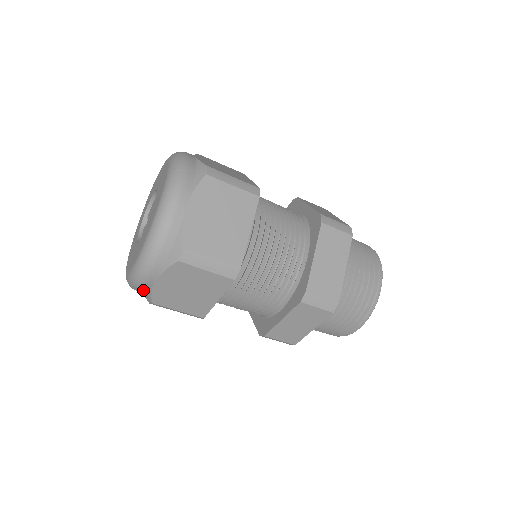
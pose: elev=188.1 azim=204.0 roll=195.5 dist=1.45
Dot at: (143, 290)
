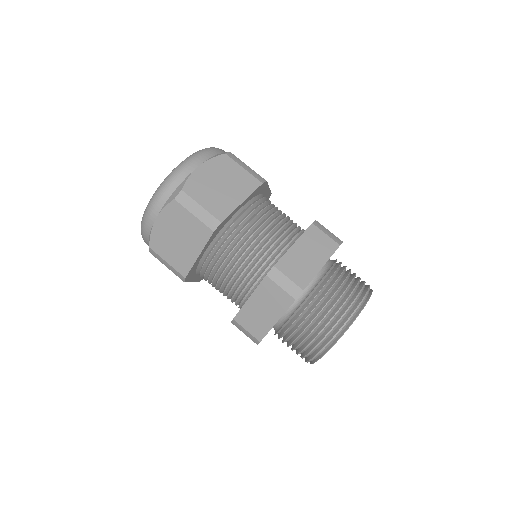
Dot at: occluded
